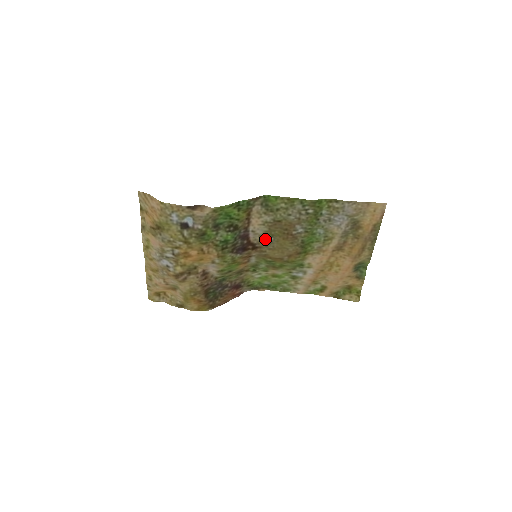
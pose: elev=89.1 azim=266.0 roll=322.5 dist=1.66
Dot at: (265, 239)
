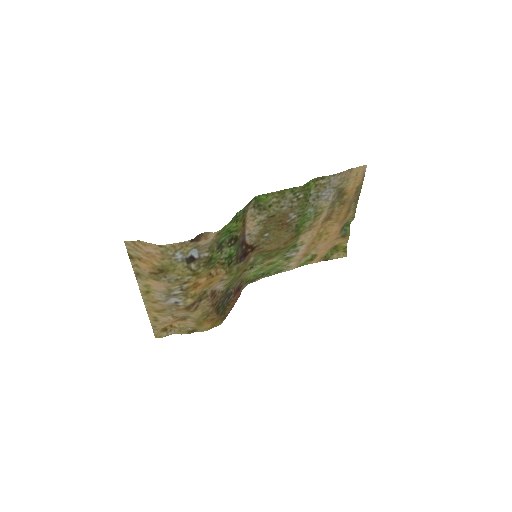
Dot at: (261, 237)
